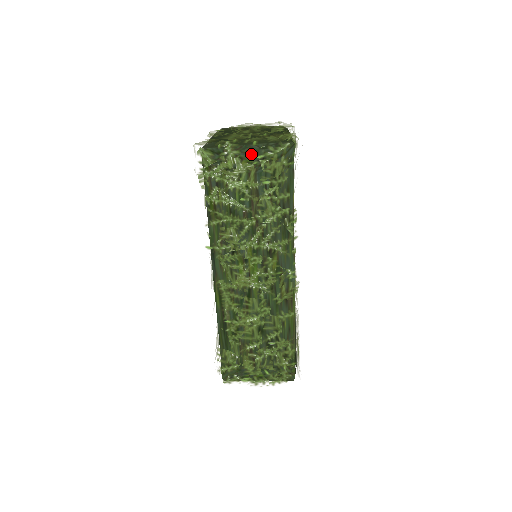
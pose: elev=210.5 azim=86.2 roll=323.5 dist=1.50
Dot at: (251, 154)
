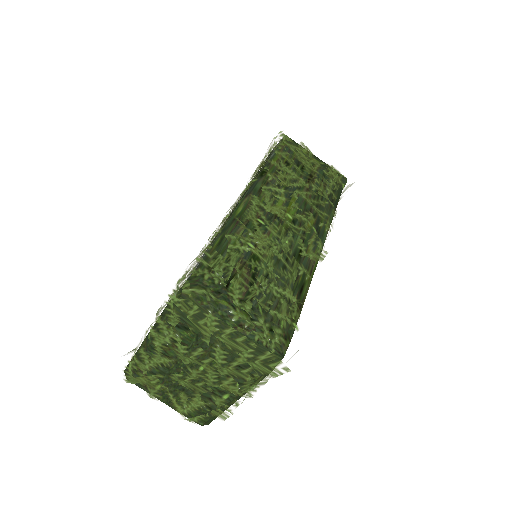
Dot at: occluded
